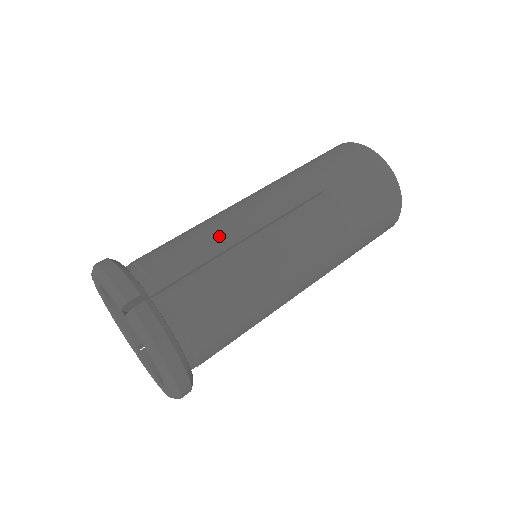
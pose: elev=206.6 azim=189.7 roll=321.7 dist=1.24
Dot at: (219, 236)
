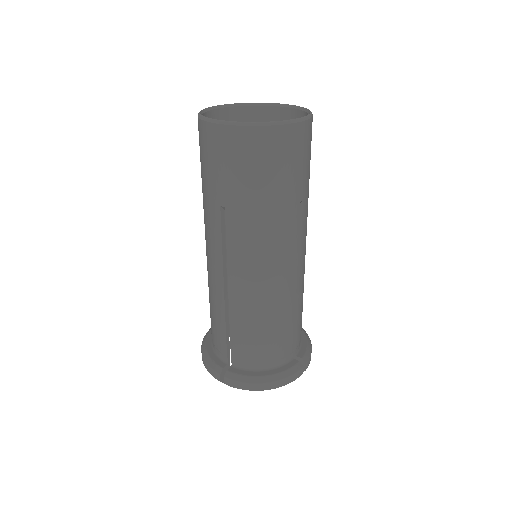
Dot at: (287, 307)
